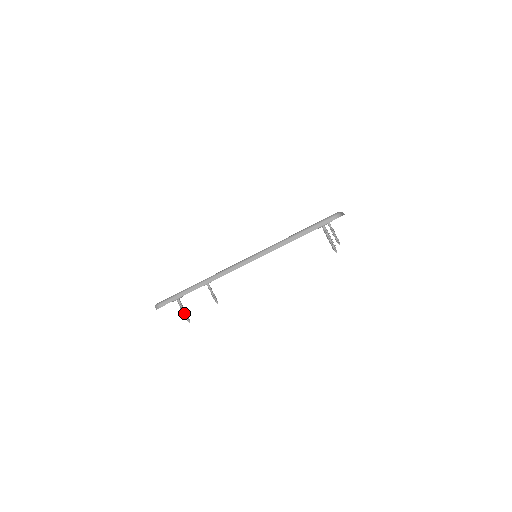
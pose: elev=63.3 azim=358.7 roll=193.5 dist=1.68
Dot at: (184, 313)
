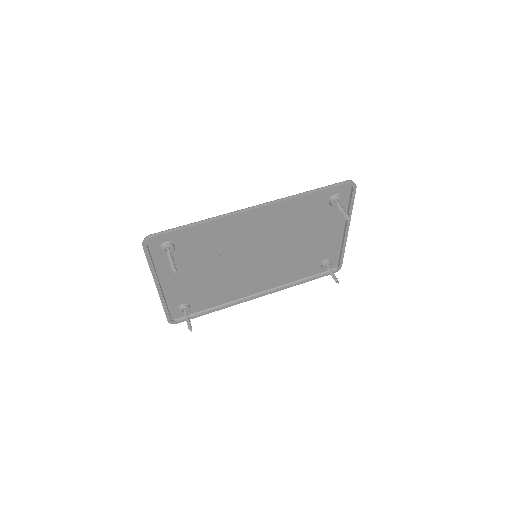
Dot at: (172, 261)
